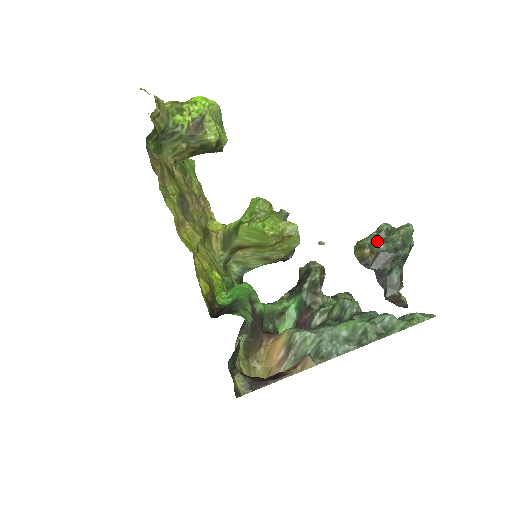
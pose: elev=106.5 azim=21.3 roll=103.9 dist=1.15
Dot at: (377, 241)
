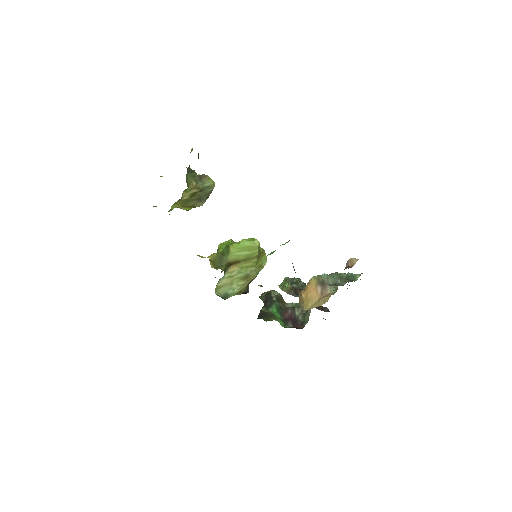
Dot at: (290, 283)
